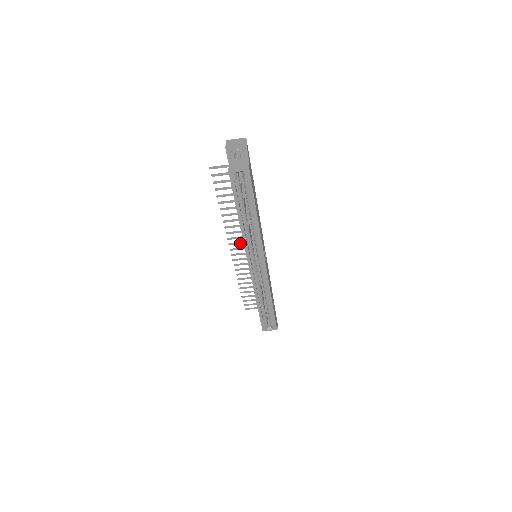
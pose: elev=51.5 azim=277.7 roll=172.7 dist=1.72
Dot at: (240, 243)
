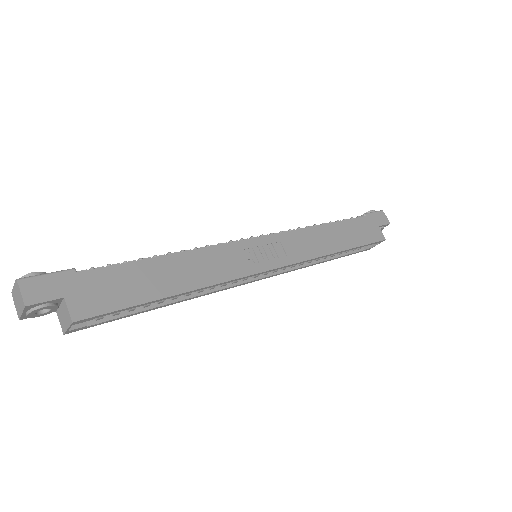
Dot at: occluded
